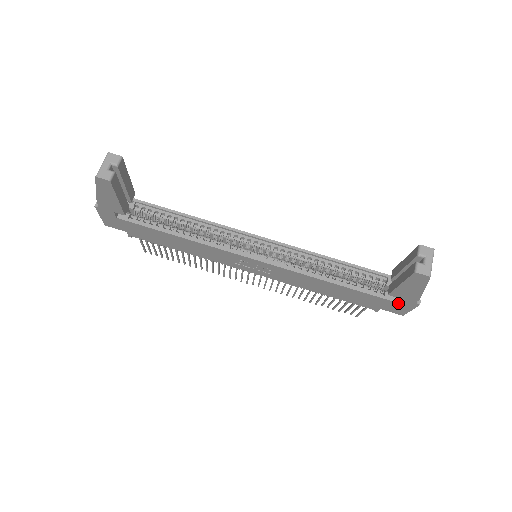
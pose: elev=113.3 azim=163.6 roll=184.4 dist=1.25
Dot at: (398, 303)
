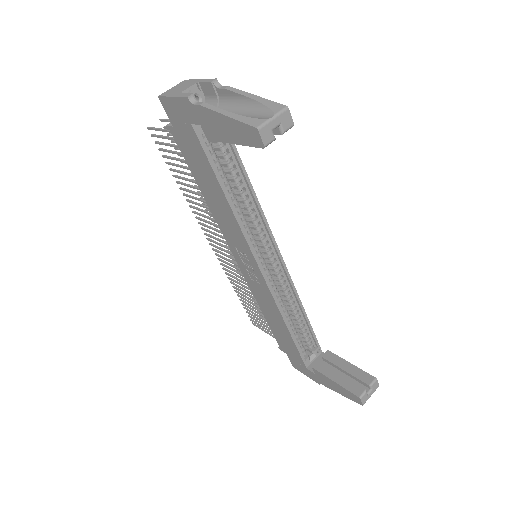
Dot at: (307, 370)
